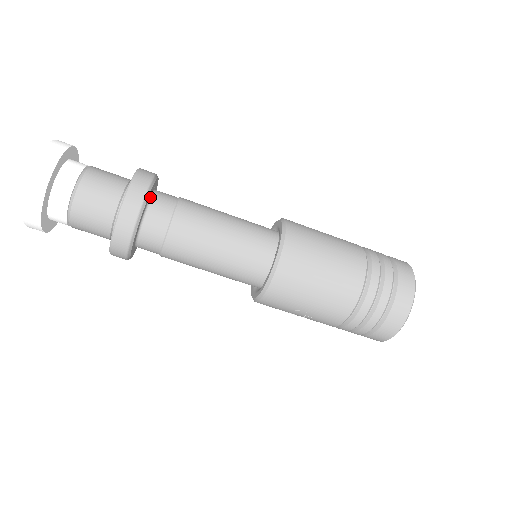
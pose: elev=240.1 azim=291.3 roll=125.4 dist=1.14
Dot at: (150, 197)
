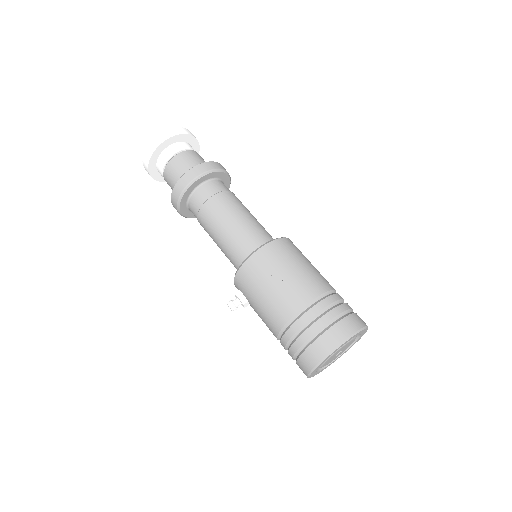
Dot at: occluded
